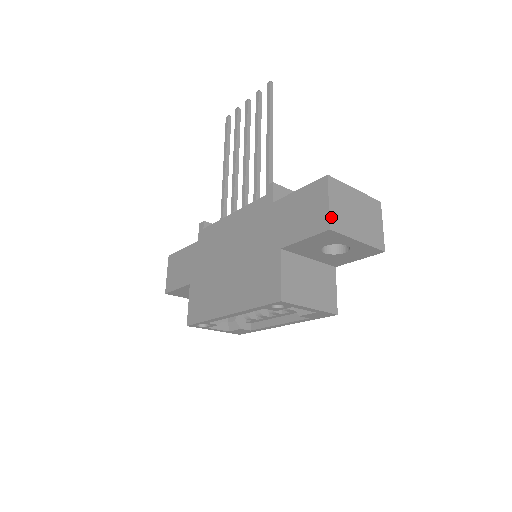
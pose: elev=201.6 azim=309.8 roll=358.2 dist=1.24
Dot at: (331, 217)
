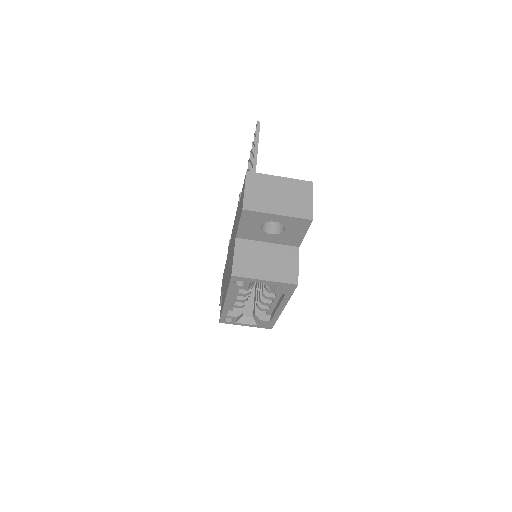
Dot at: (245, 200)
